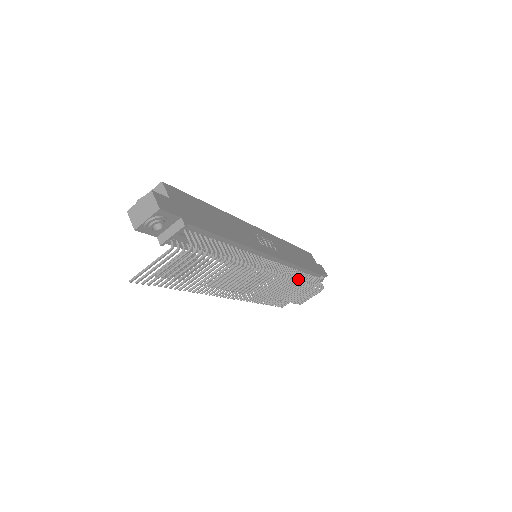
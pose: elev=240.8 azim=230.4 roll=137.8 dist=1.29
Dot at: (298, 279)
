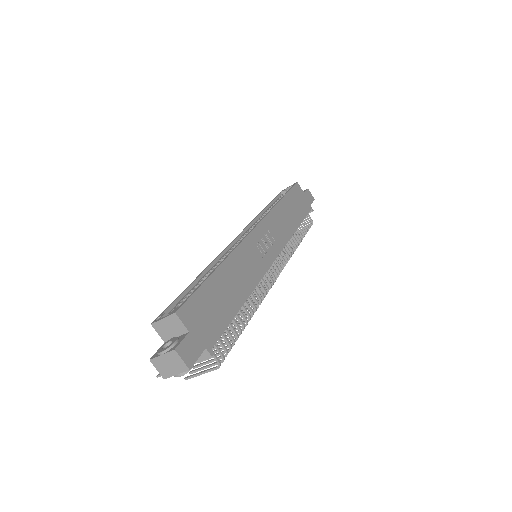
Dot at: (295, 249)
